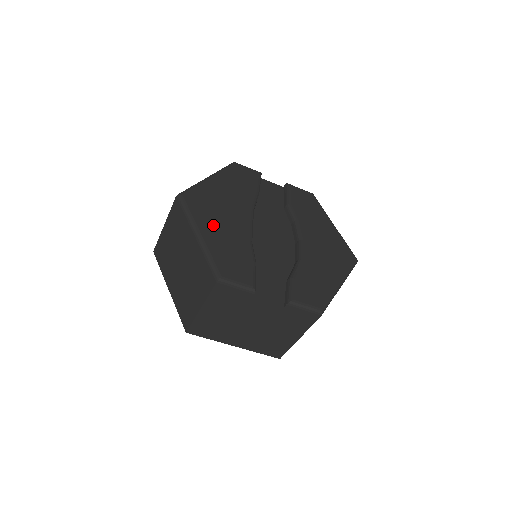
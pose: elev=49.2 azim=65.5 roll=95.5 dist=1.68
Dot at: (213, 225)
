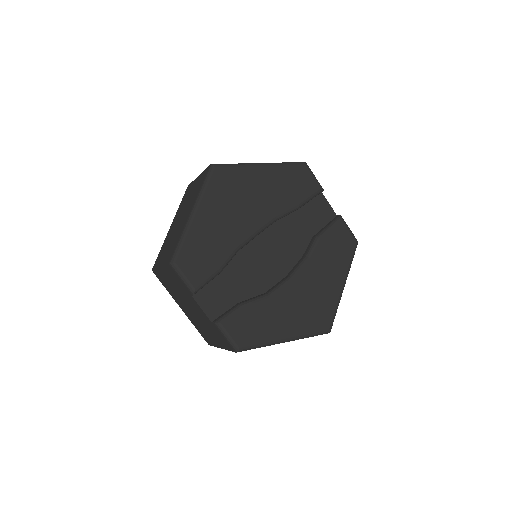
Dot at: (216, 213)
